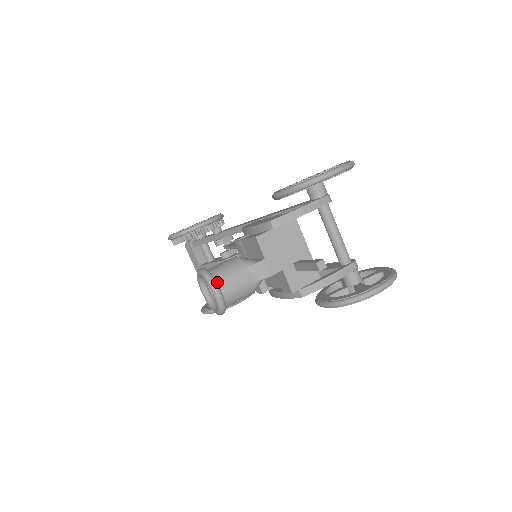
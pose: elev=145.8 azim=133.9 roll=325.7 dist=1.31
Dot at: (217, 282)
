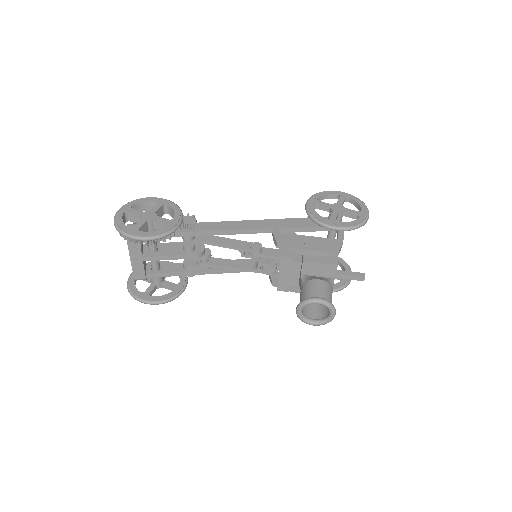
Dot at: occluded
